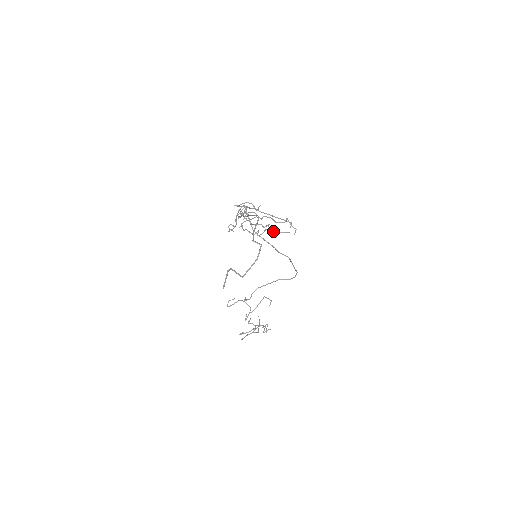
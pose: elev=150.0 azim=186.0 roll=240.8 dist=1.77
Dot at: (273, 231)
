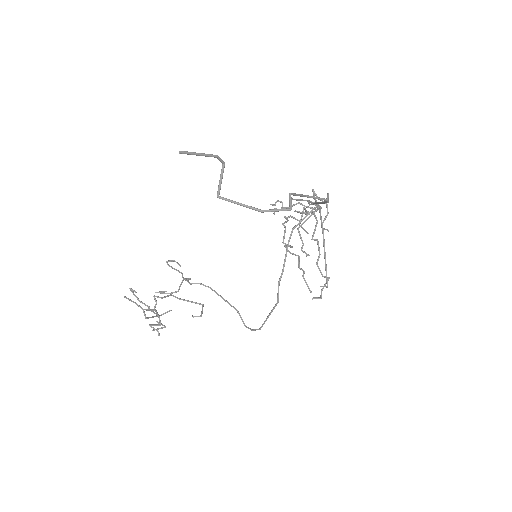
Dot at: occluded
